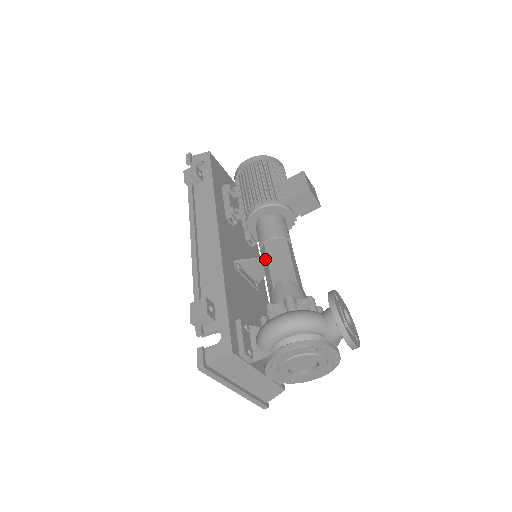
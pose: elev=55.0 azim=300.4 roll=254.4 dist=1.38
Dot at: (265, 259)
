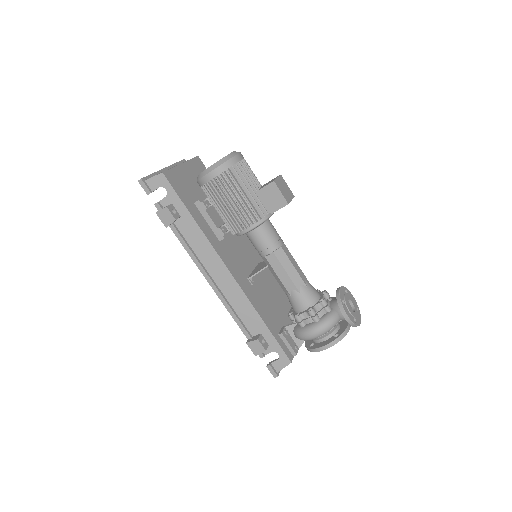
Dot at: (271, 269)
